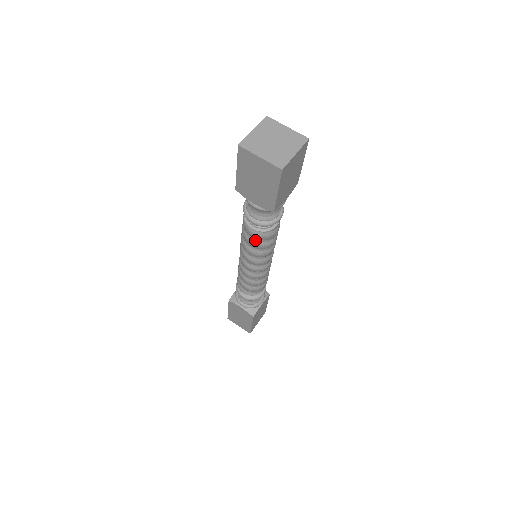
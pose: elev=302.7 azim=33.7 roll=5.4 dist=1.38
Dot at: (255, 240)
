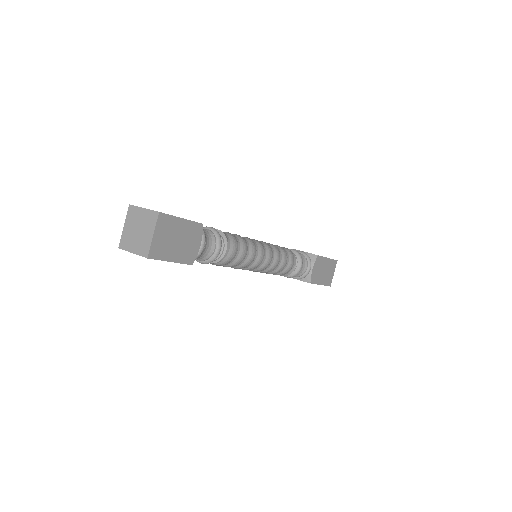
Dot at: (224, 265)
